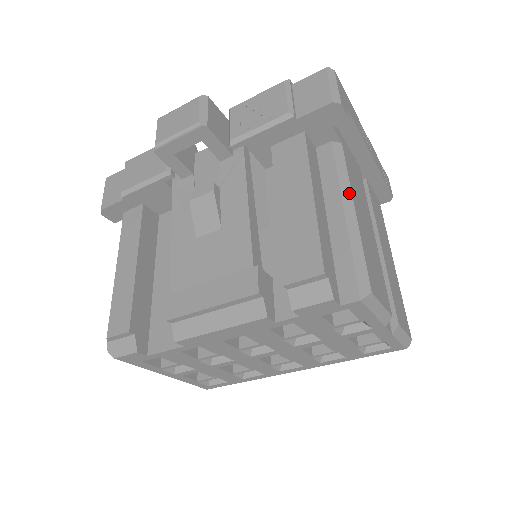
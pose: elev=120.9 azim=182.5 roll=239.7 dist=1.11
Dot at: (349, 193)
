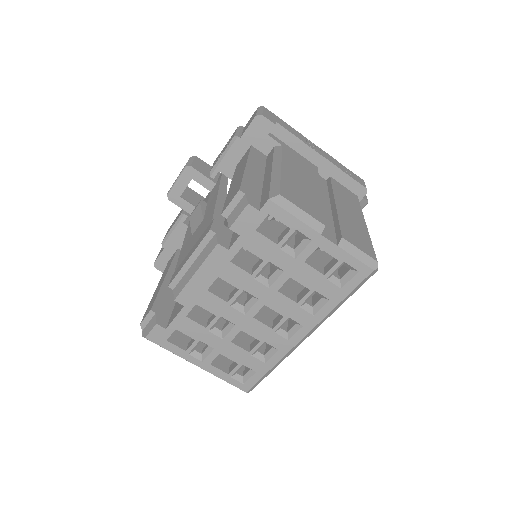
Dot at: (279, 162)
